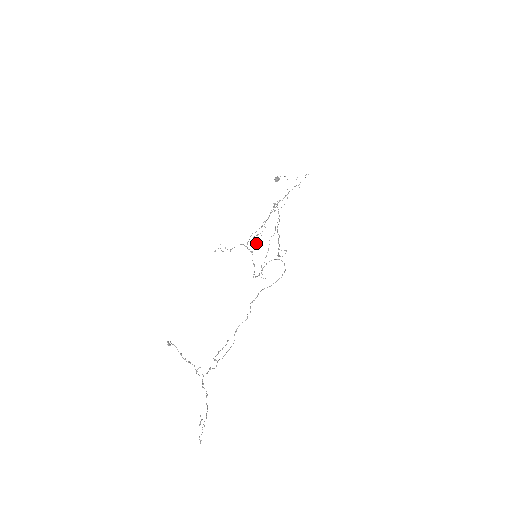
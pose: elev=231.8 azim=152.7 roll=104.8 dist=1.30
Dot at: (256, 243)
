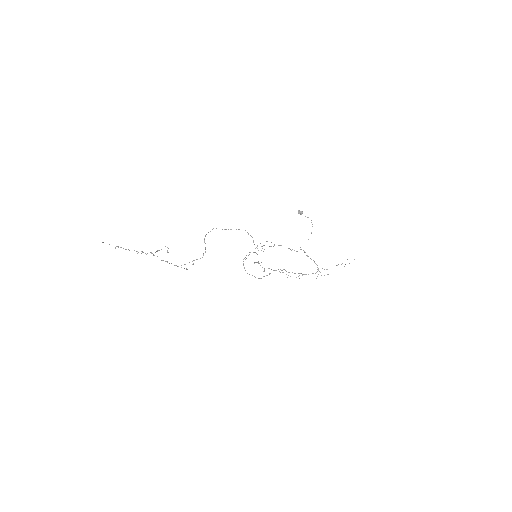
Dot at: occluded
